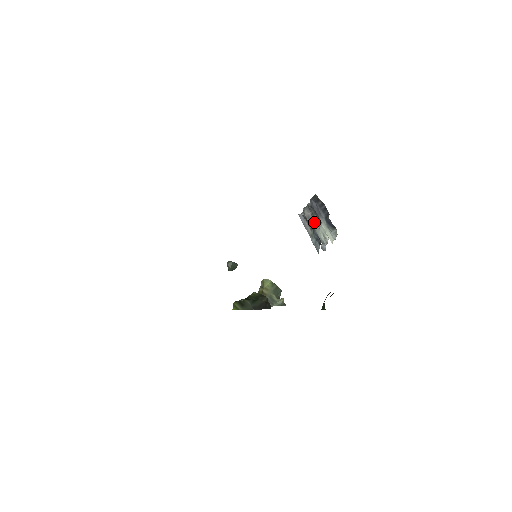
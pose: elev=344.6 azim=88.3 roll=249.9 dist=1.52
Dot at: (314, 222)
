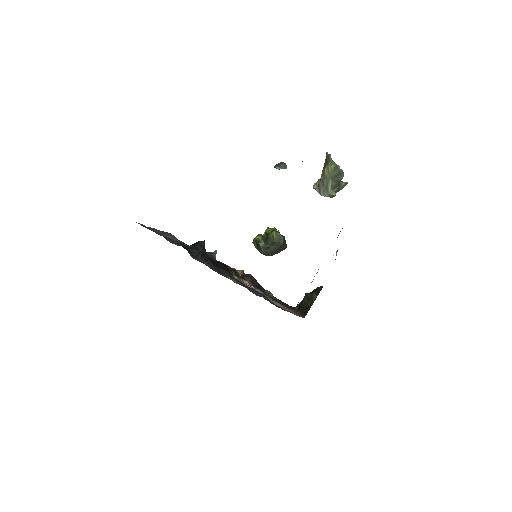
Dot at: occluded
